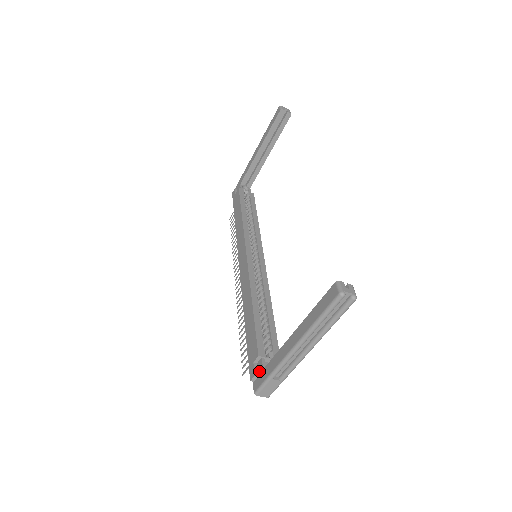
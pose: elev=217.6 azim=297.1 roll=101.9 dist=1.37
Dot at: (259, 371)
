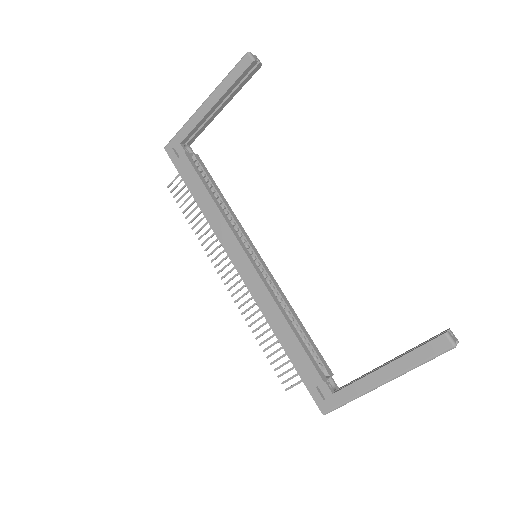
Dot at: (326, 395)
